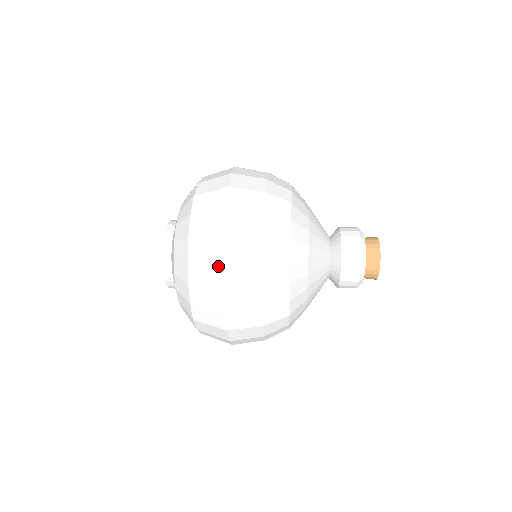
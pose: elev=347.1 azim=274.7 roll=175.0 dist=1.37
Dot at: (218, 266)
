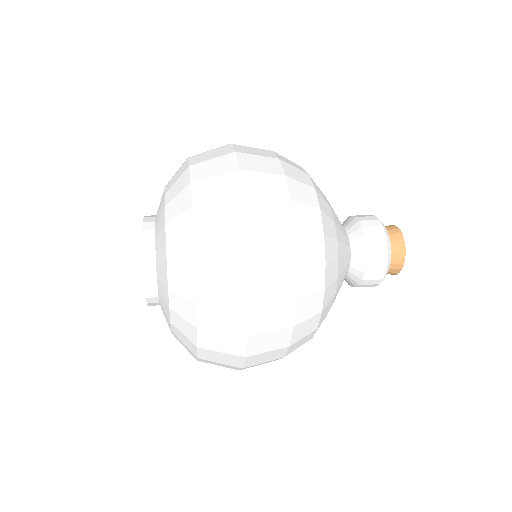
Dot at: (241, 339)
